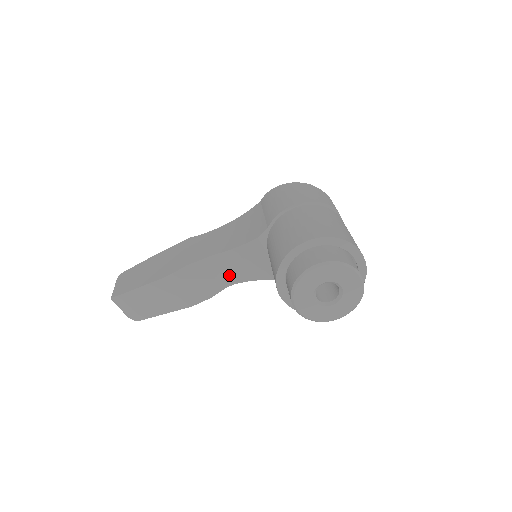
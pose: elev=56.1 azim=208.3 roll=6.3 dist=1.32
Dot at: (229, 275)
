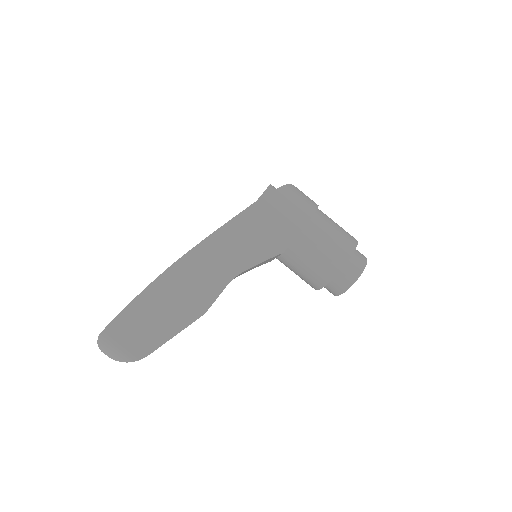
Dot at: occluded
